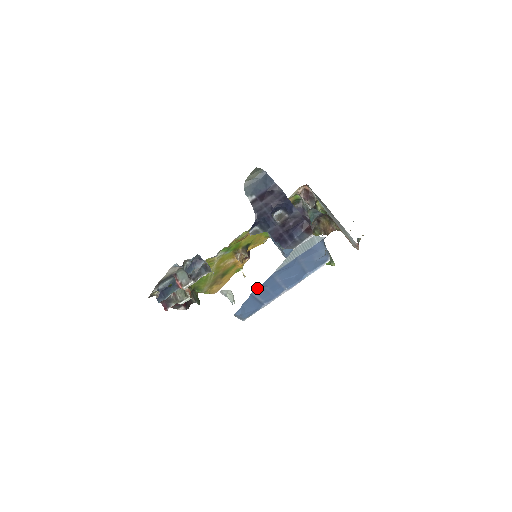
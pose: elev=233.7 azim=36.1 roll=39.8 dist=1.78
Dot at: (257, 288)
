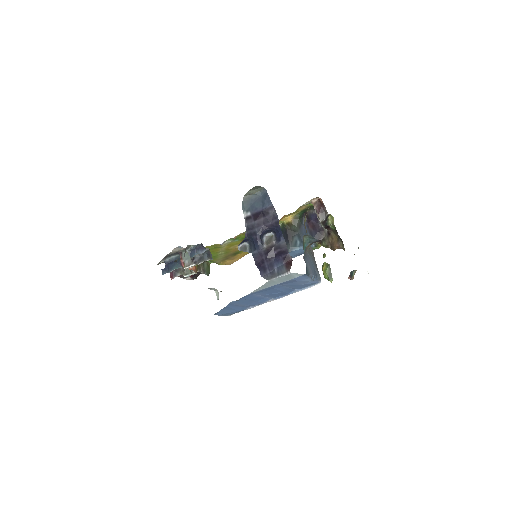
Dot at: occluded
